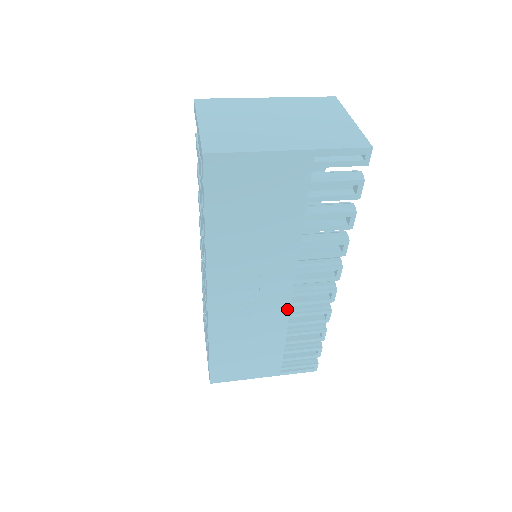
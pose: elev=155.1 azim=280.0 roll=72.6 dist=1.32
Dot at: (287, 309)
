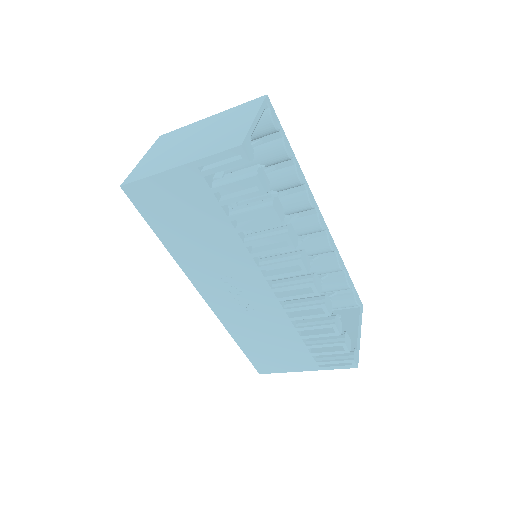
Dot at: (278, 304)
